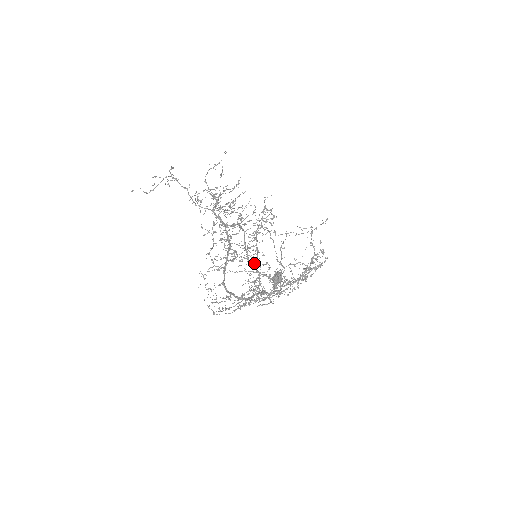
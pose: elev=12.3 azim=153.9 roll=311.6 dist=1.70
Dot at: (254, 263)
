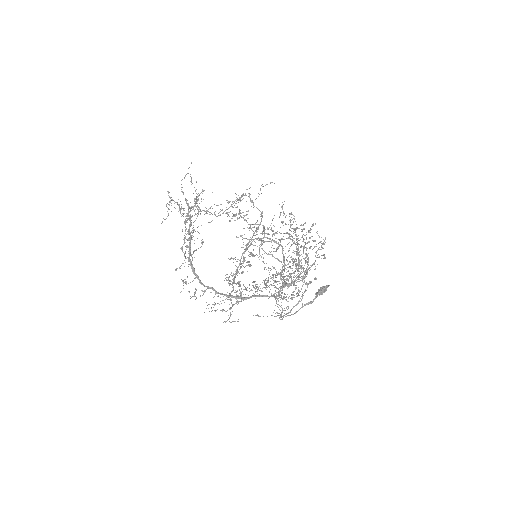
Dot at: (286, 275)
